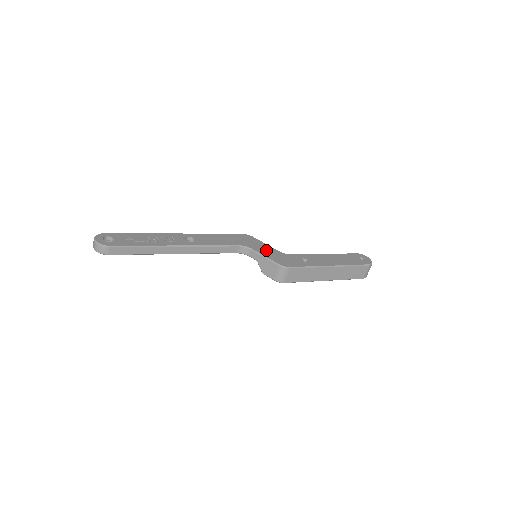
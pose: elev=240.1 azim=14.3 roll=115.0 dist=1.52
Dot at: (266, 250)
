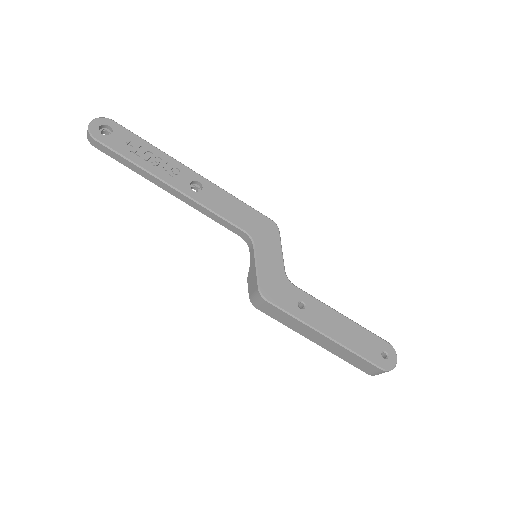
Dot at: (270, 259)
